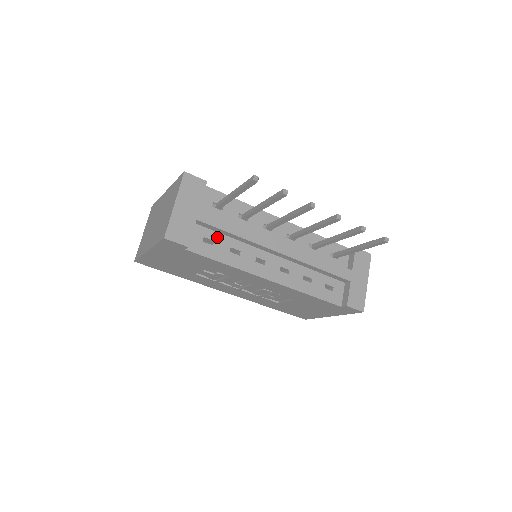
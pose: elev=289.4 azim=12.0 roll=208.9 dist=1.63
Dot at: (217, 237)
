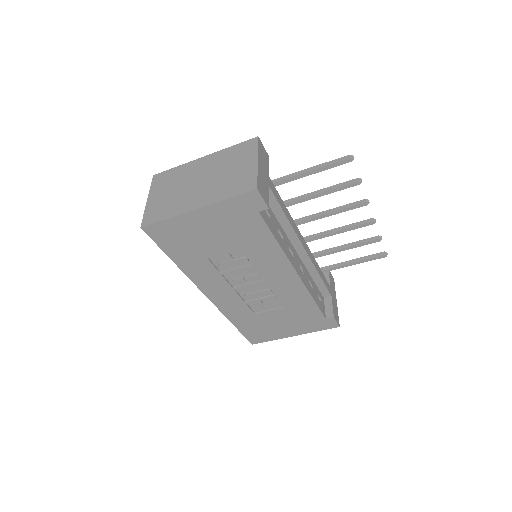
Dot at: (271, 213)
